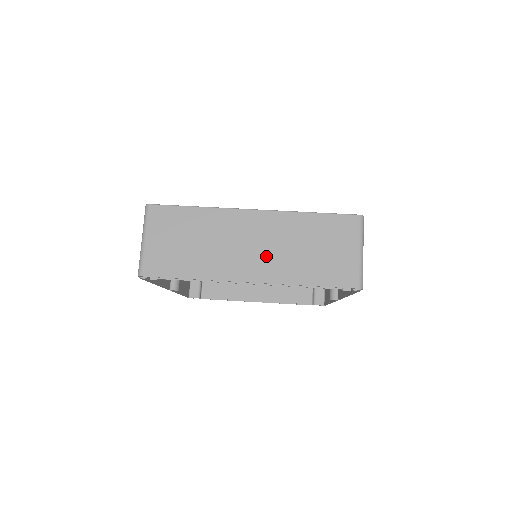
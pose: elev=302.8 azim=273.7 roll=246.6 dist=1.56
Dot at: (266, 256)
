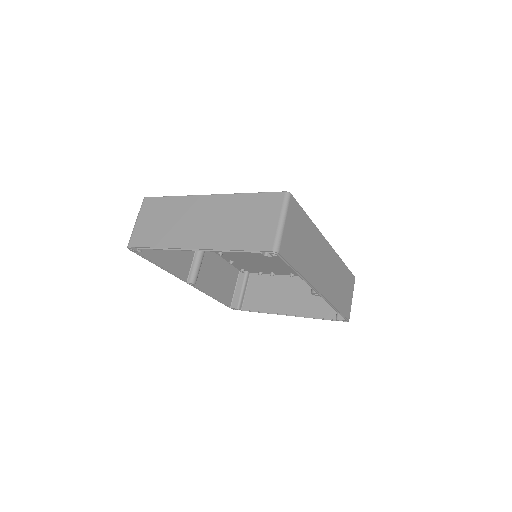
Dot at: (209, 228)
